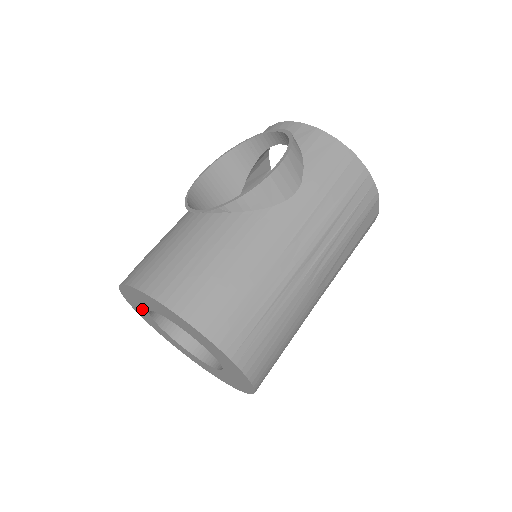
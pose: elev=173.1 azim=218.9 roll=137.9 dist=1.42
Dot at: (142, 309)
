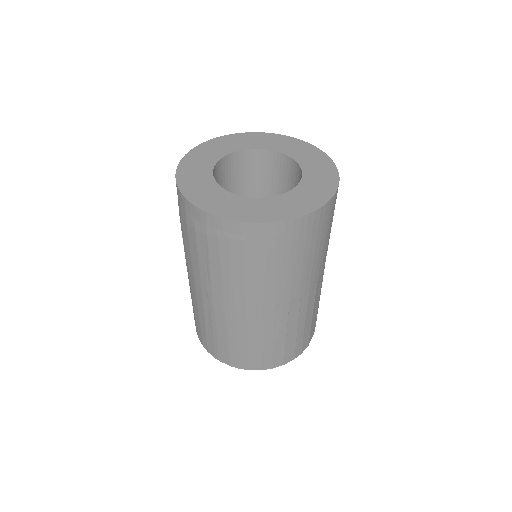
Dot at: (219, 152)
